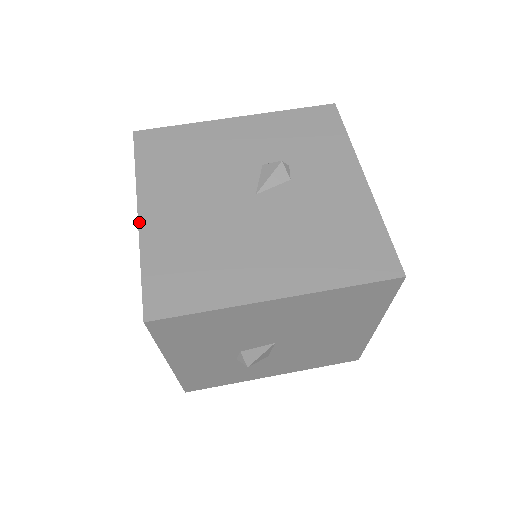
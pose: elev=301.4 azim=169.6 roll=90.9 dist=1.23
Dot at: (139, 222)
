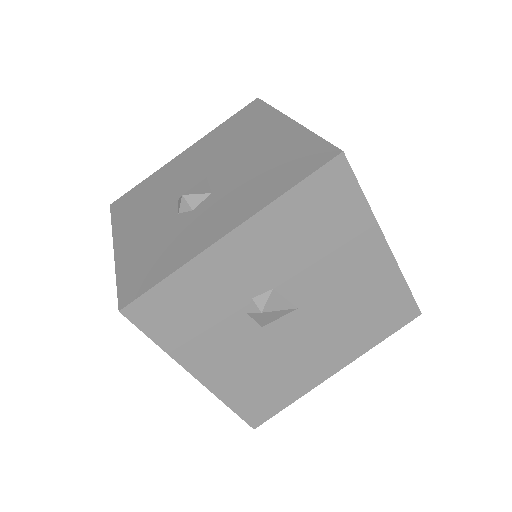
Dot at: (296, 122)
